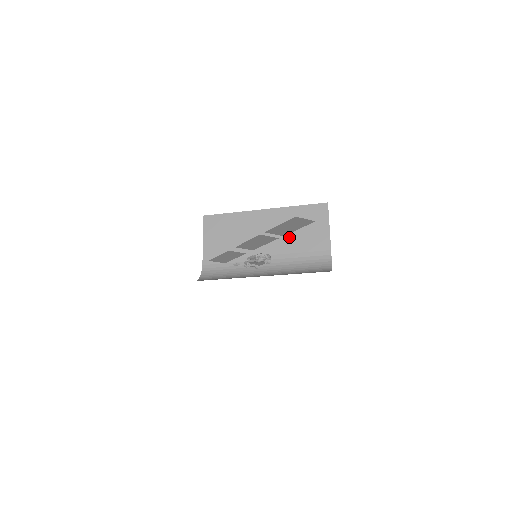
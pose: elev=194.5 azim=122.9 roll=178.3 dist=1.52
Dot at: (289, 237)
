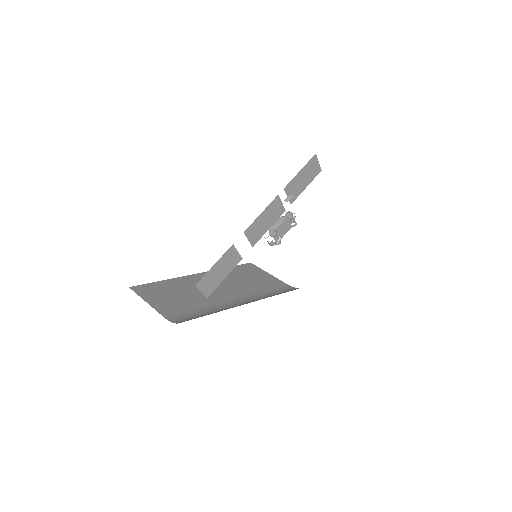
Dot at: (243, 284)
